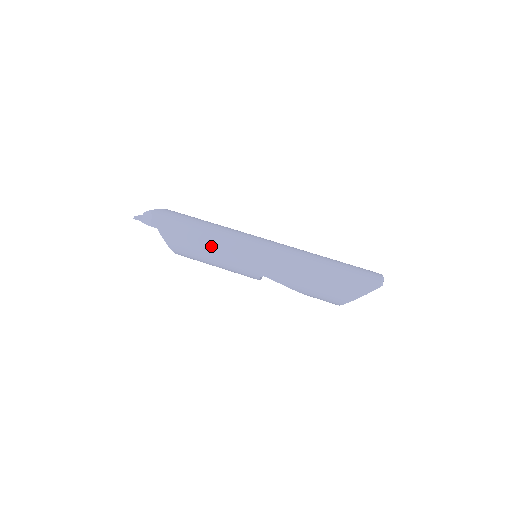
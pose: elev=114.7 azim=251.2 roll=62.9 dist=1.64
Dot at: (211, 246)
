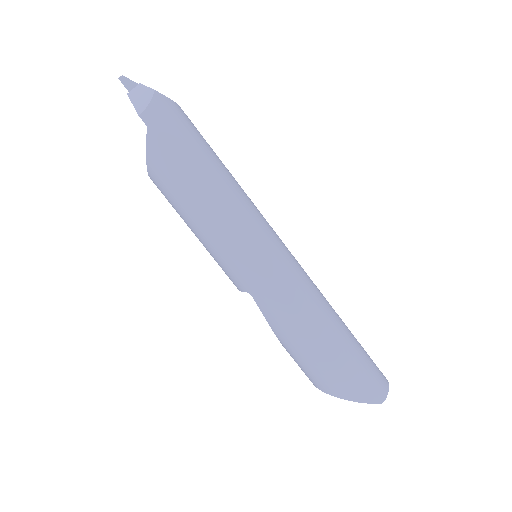
Dot at: (209, 208)
